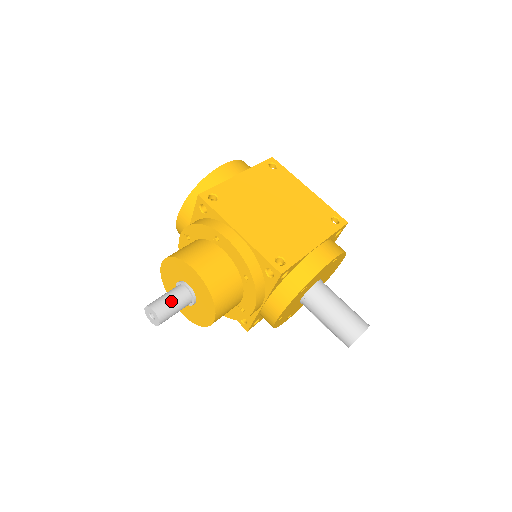
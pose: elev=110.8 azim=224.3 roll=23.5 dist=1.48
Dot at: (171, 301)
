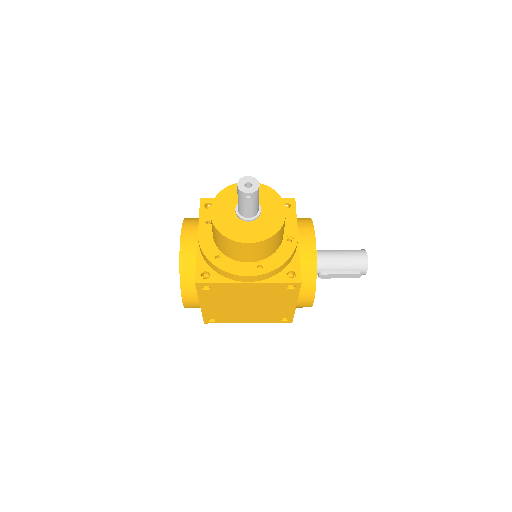
Dot at: occluded
